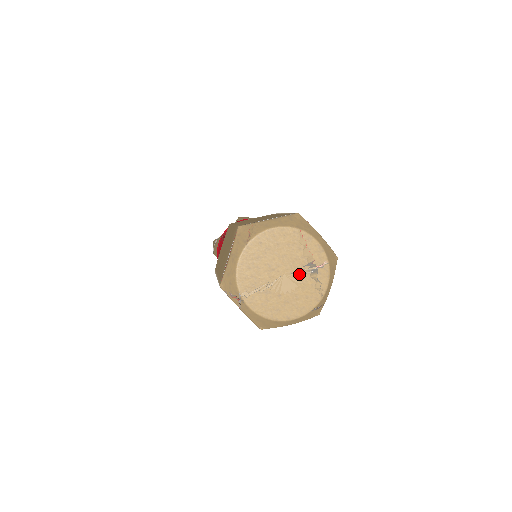
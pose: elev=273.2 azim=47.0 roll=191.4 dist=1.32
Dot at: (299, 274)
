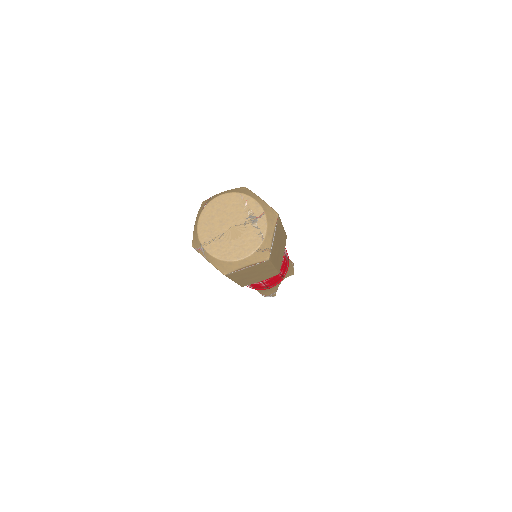
Dot at: (243, 225)
